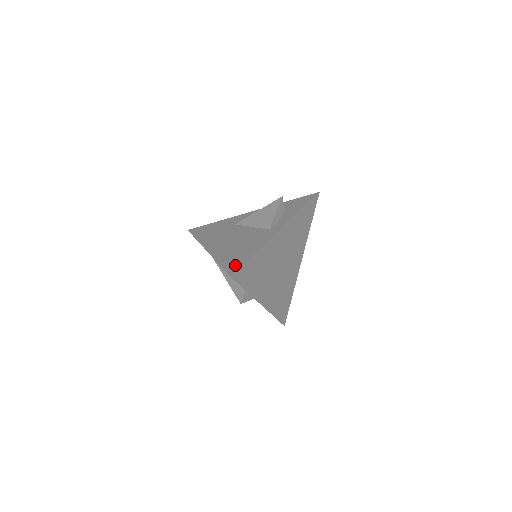
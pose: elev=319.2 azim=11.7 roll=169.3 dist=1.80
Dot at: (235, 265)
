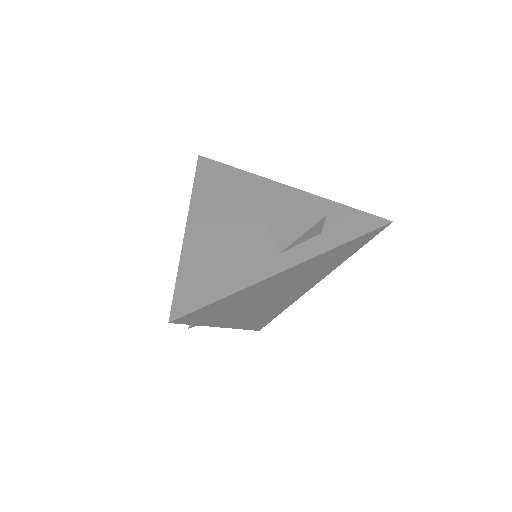
Dot at: (190, 299)
